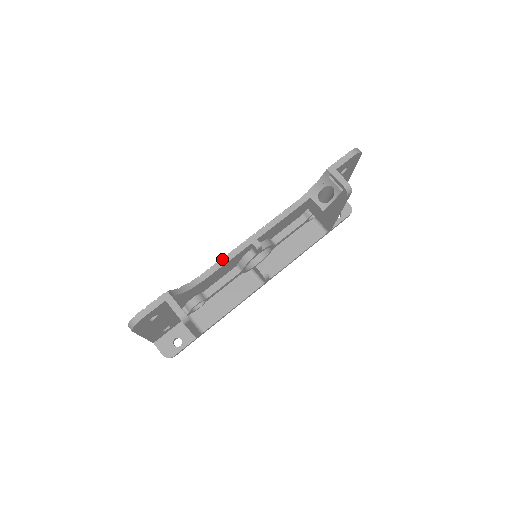
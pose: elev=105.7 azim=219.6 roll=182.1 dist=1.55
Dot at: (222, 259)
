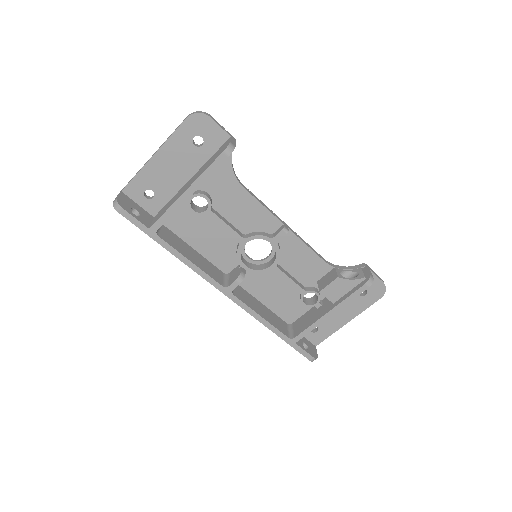
Dot at: (261, 201)
